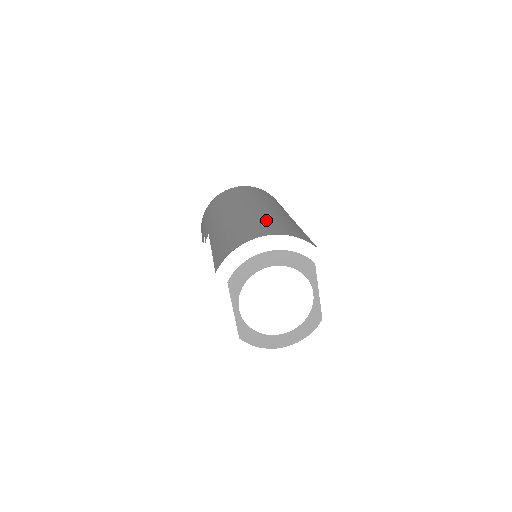
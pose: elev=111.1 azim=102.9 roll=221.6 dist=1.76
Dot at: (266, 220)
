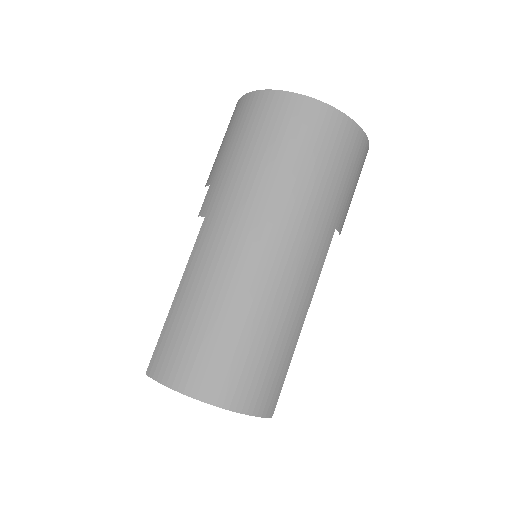
Dot at: (248, 340)
